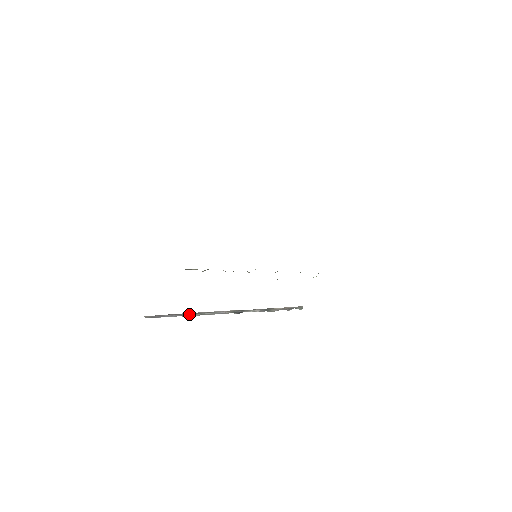
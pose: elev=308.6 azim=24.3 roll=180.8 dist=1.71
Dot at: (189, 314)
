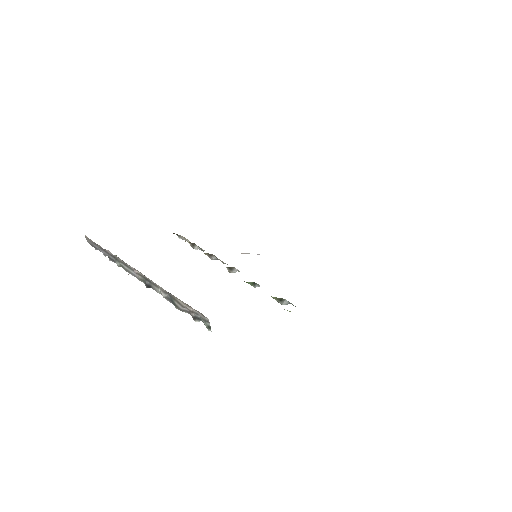
Dot at: (113, 257)
